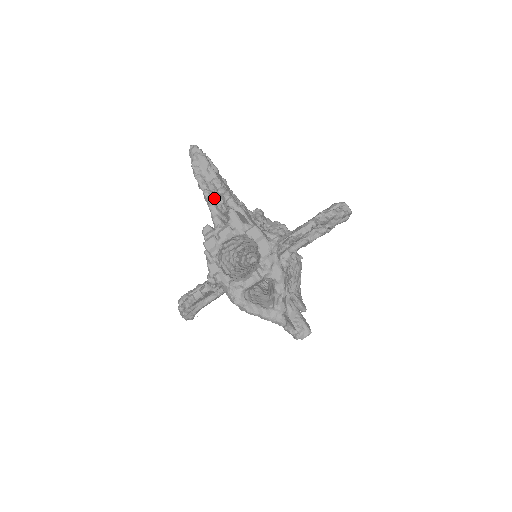
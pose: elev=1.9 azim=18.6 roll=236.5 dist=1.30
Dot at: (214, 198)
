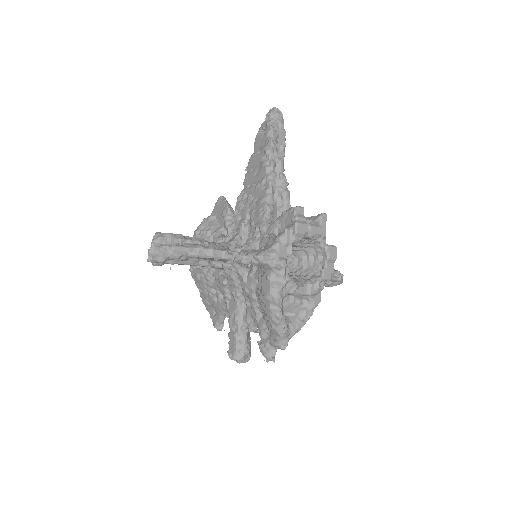
Dot at: occluded
